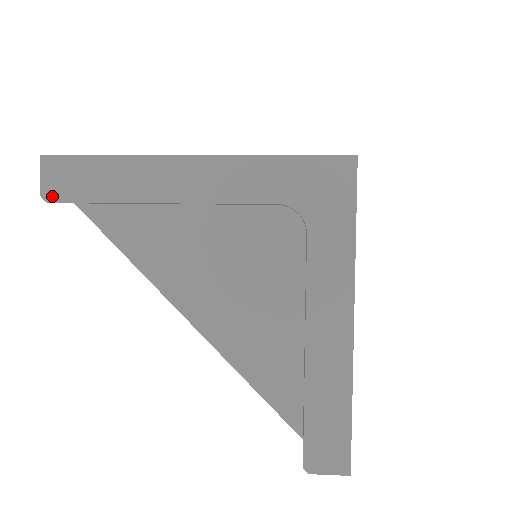
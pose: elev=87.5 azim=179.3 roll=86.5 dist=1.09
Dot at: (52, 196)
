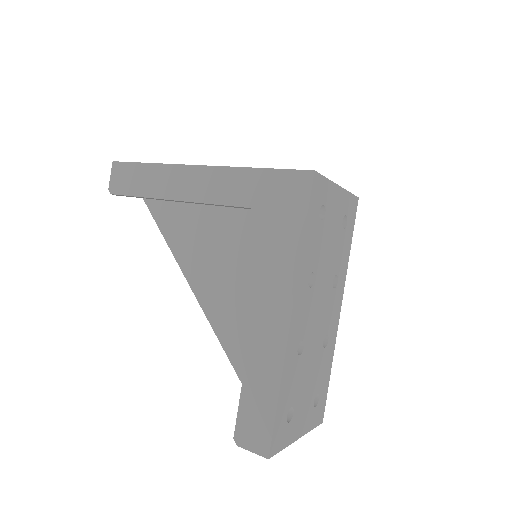
Dot at: (114, 190)
